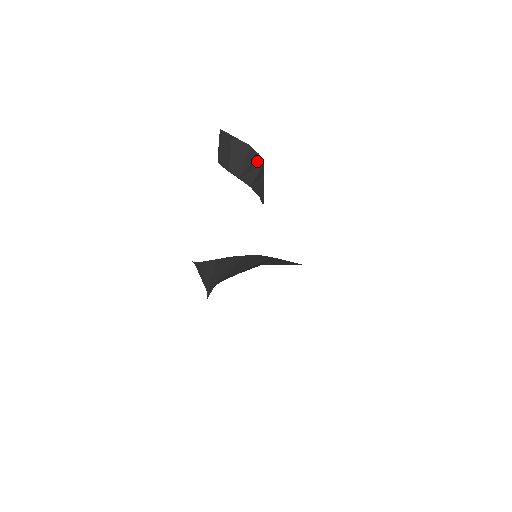
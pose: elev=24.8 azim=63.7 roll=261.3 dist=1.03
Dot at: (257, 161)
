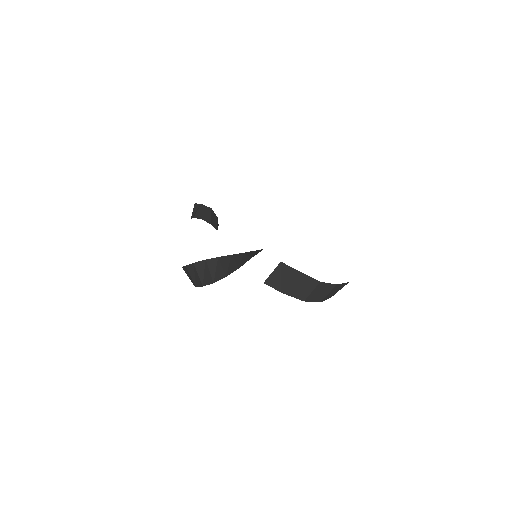
Dot at: occluded
